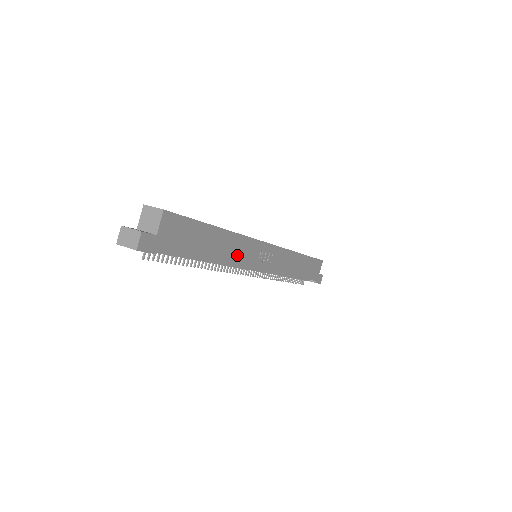
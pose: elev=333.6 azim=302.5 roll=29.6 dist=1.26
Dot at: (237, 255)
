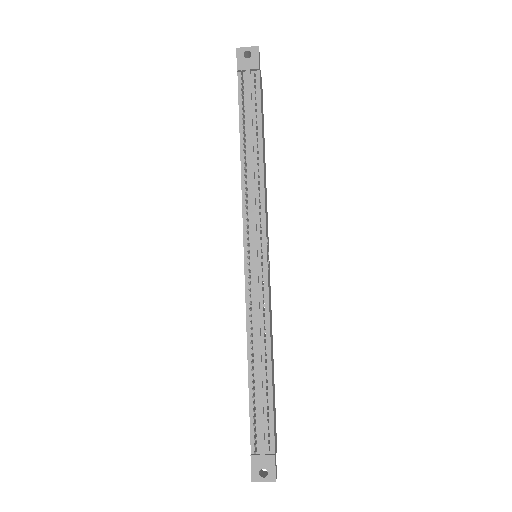
Dot at: (265, 193)
